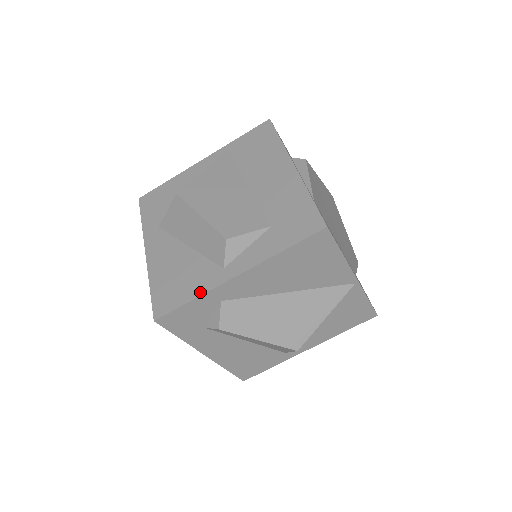
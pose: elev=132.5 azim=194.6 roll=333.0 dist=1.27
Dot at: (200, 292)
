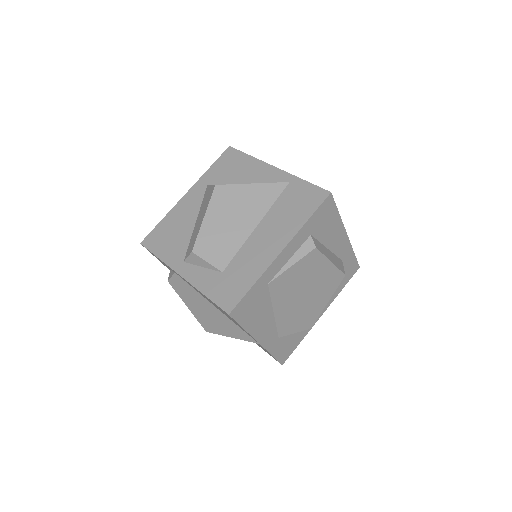
Dot at: (164, 259)
